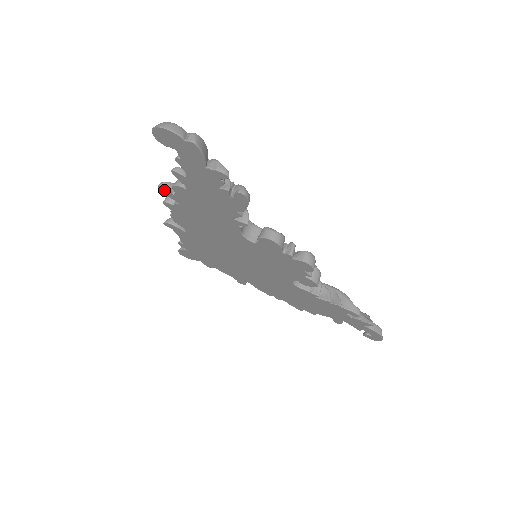
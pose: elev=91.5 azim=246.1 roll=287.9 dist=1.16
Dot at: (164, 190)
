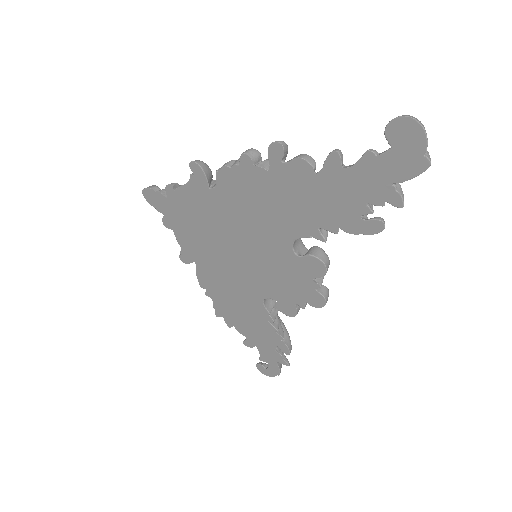
Dot at: (277, 150)
